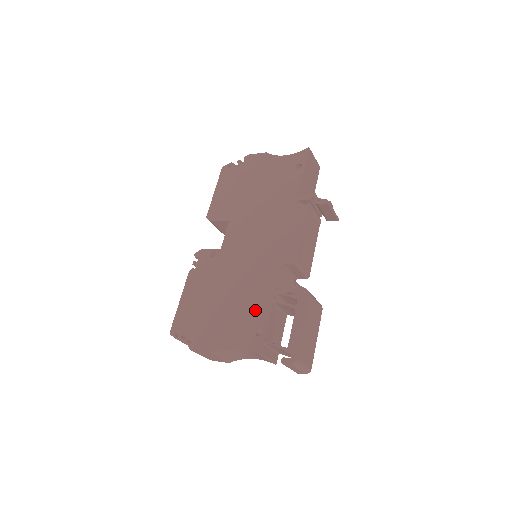
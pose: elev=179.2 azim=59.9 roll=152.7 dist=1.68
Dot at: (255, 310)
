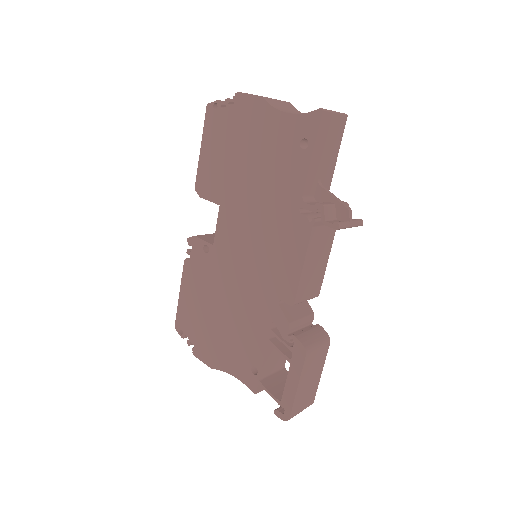
Dot at: (250, 343)
